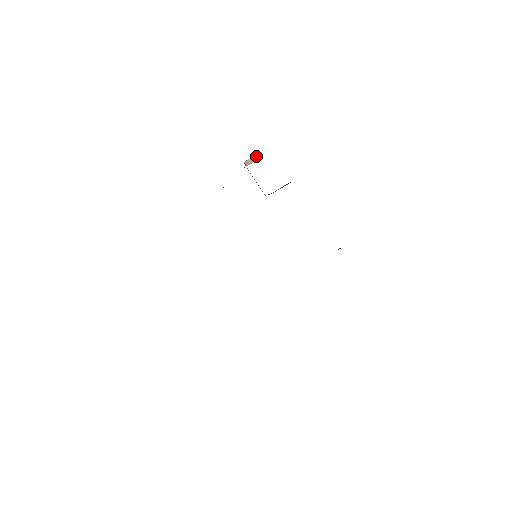
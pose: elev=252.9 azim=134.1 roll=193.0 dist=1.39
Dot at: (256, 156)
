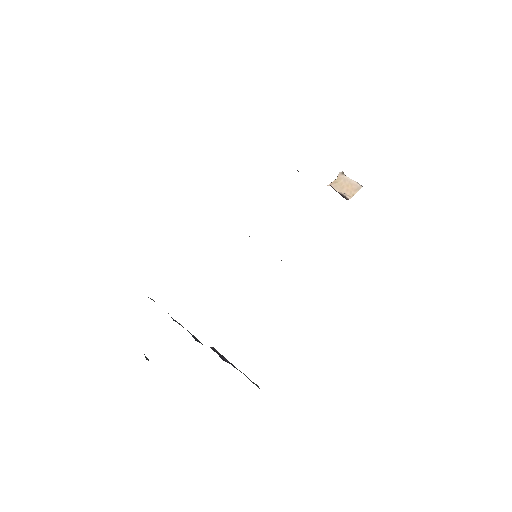
Dot at: (352, 185)
